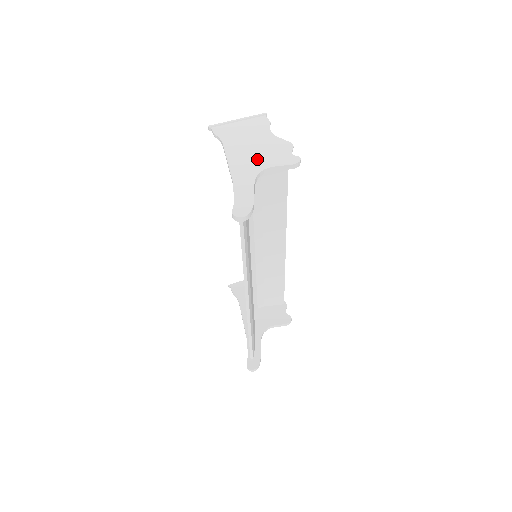
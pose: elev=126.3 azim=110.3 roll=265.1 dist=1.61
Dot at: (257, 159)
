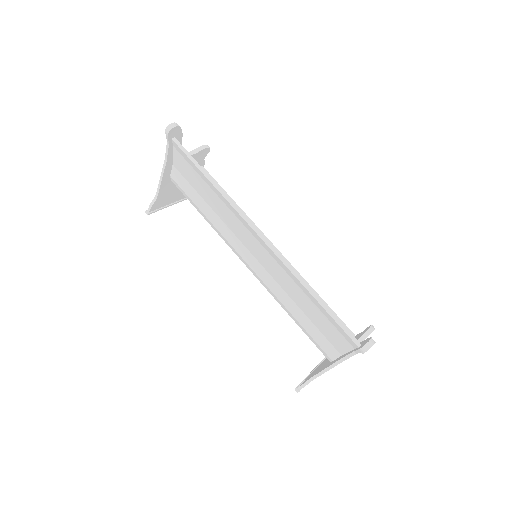
Dot at: occluded
